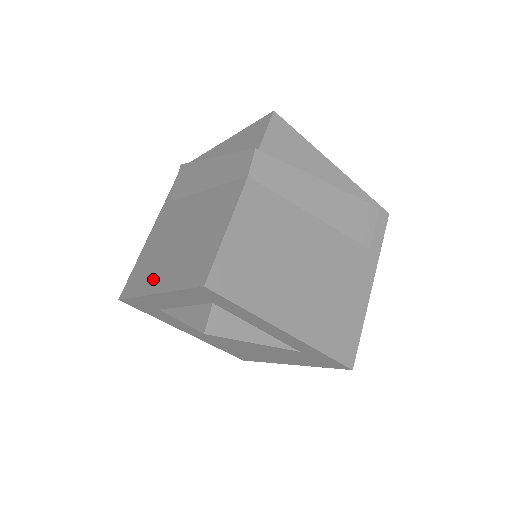
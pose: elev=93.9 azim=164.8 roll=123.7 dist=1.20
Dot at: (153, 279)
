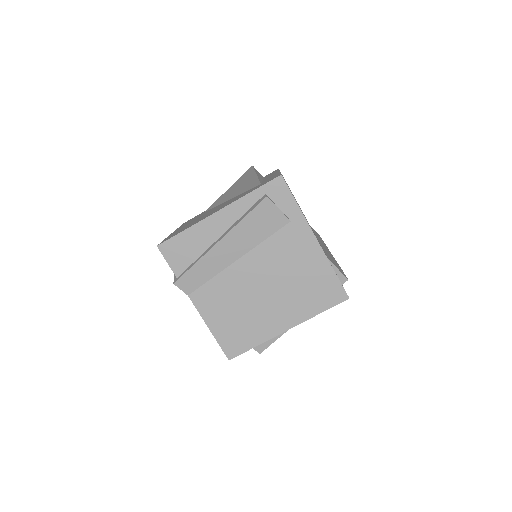
Dot at: occluded
